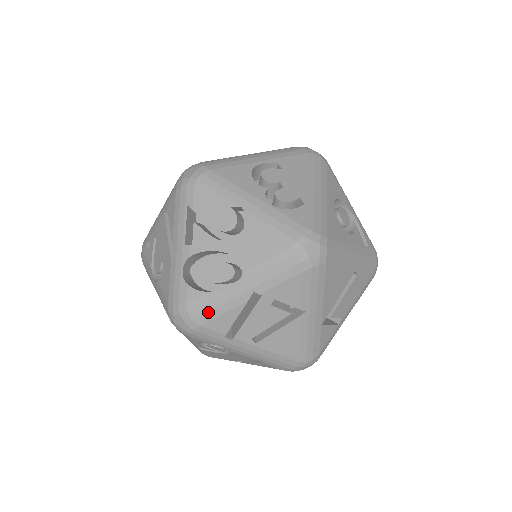
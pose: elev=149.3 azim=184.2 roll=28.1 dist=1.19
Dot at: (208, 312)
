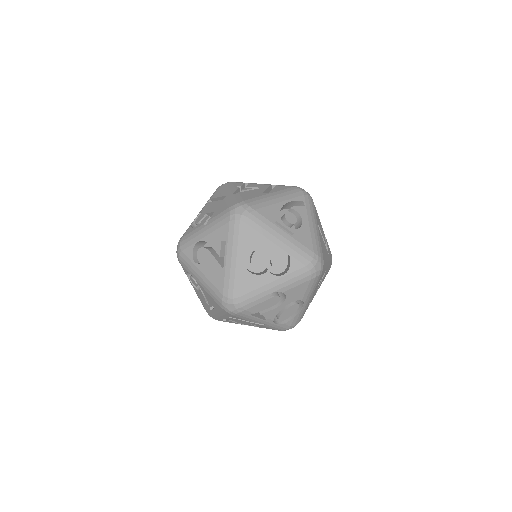
Dot at: (300, 317)
